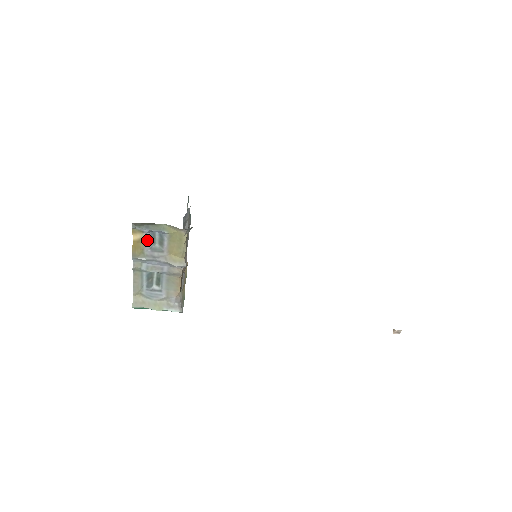
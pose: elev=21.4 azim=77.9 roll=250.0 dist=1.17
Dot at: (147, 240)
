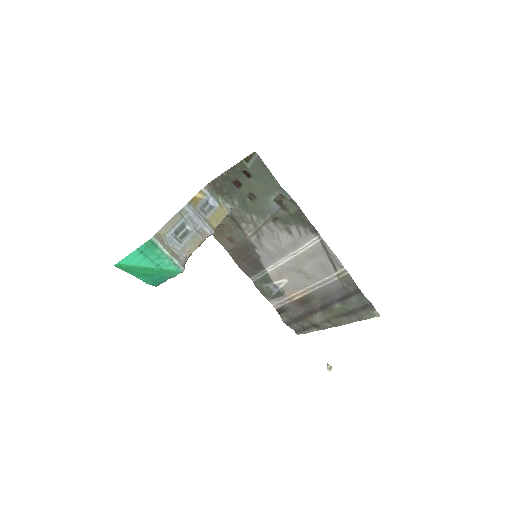
Dot at: (203, 202)
